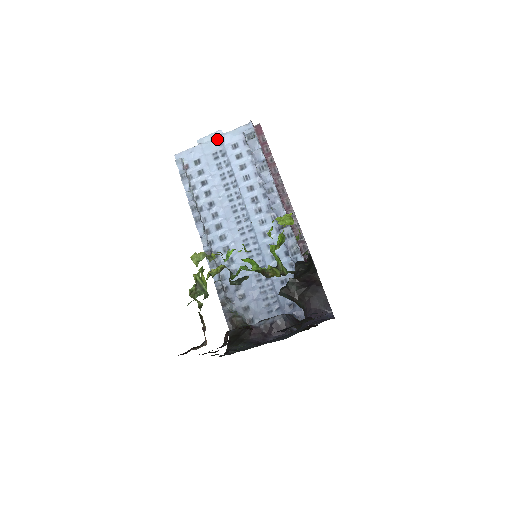
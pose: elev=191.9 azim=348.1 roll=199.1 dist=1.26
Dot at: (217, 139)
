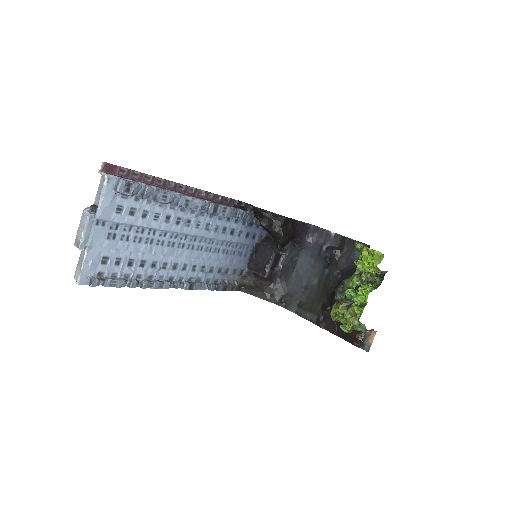
Dot at: (95, 225)
